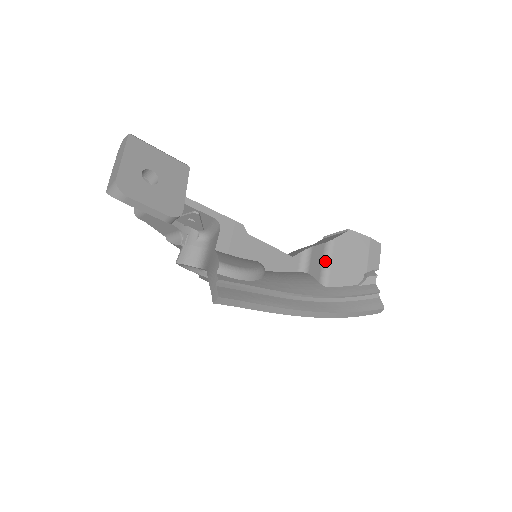
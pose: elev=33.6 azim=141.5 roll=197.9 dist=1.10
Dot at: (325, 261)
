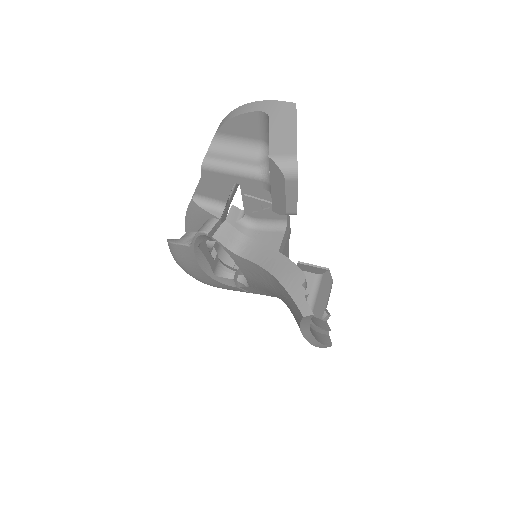
Dot at: (314, 291)
